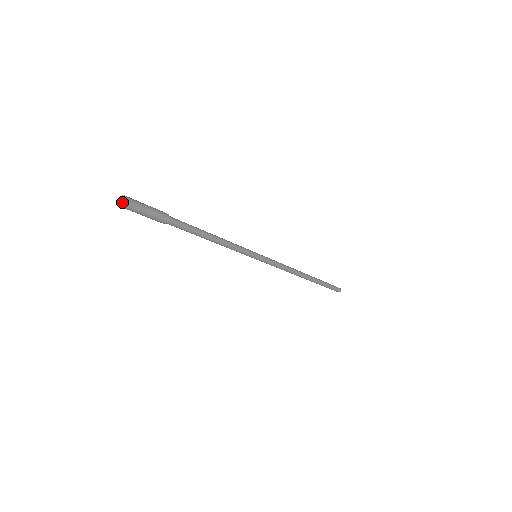
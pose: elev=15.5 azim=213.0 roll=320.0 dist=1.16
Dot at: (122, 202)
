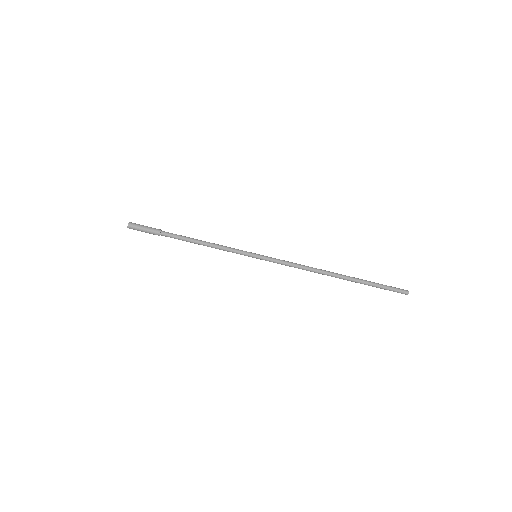
Dot at: (128, 225)
